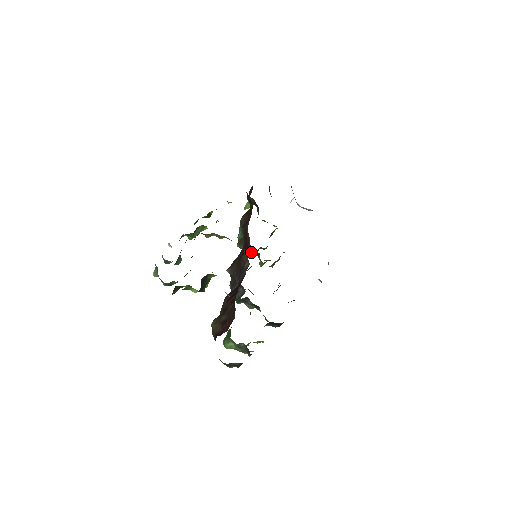
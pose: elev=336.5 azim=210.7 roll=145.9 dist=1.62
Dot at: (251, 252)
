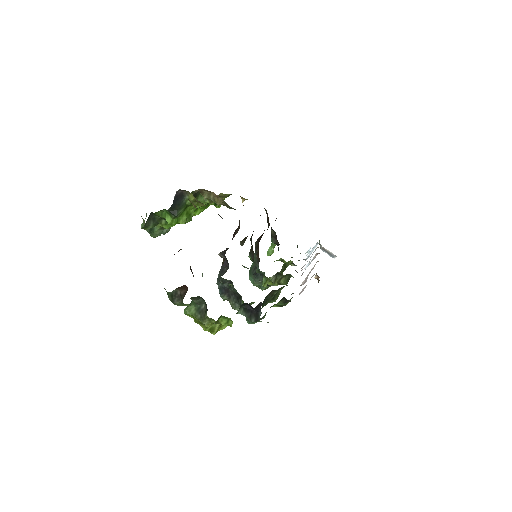
Dot at: (257, 274)
